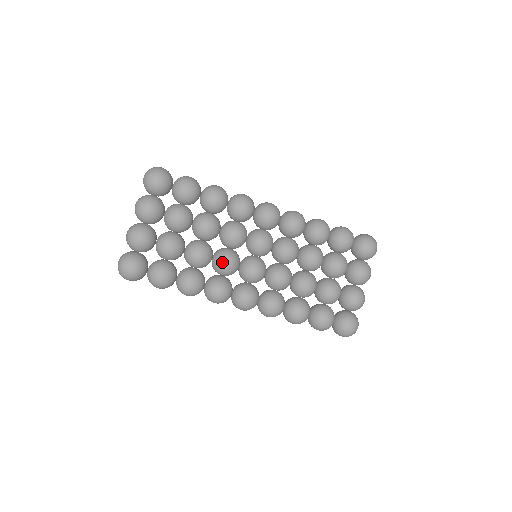
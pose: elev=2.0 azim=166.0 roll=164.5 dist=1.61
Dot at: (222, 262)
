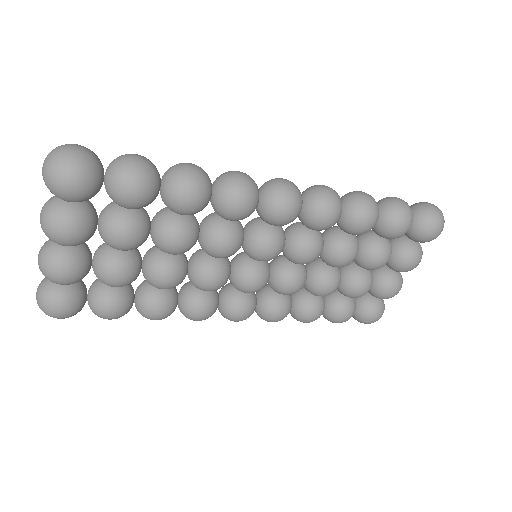
Dot at: (203, 285)
